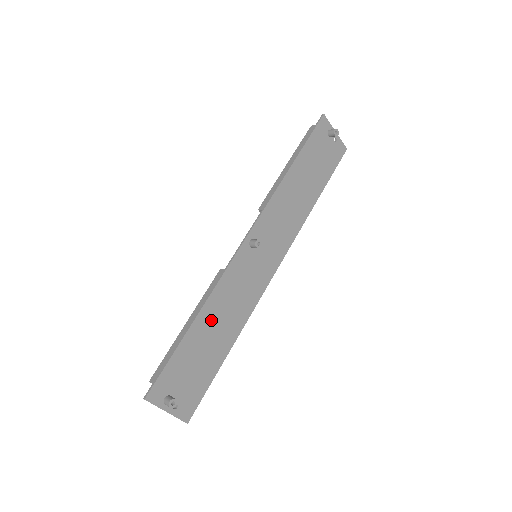
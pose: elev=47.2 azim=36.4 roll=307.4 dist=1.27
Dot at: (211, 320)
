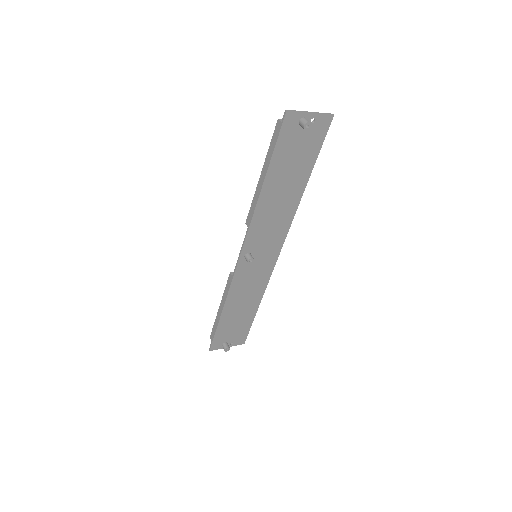
Dot at: (235, 306)
